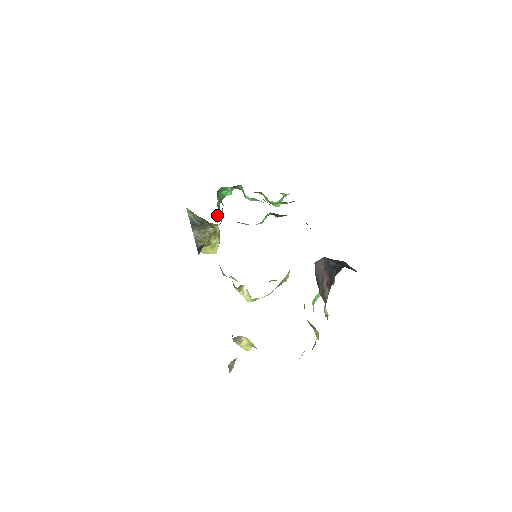
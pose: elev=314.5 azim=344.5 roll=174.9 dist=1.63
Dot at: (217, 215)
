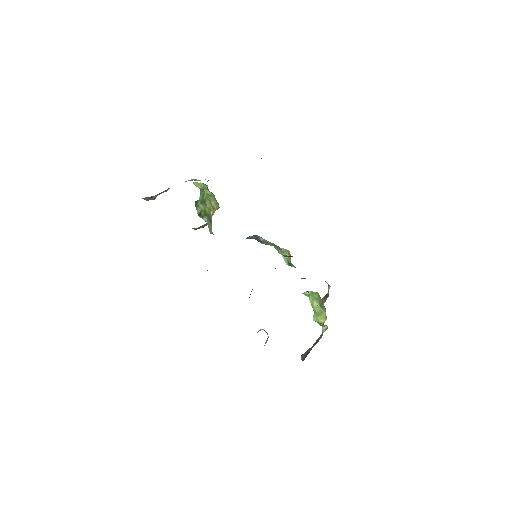
Dot at: occluded
